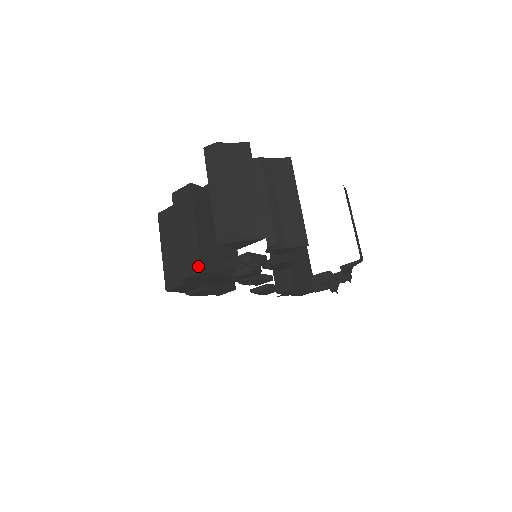
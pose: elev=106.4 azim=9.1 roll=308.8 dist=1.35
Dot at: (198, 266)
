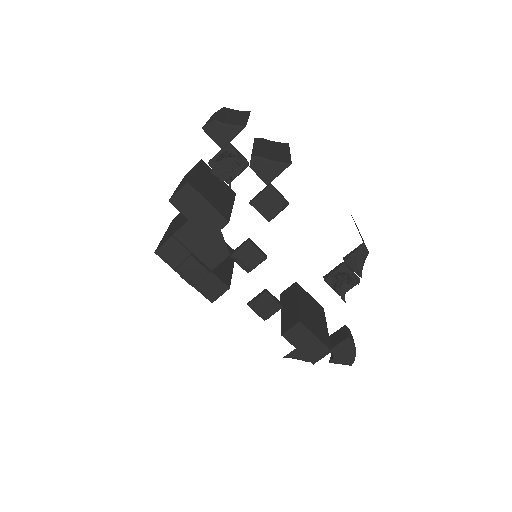
Dot at: (186, 182)
